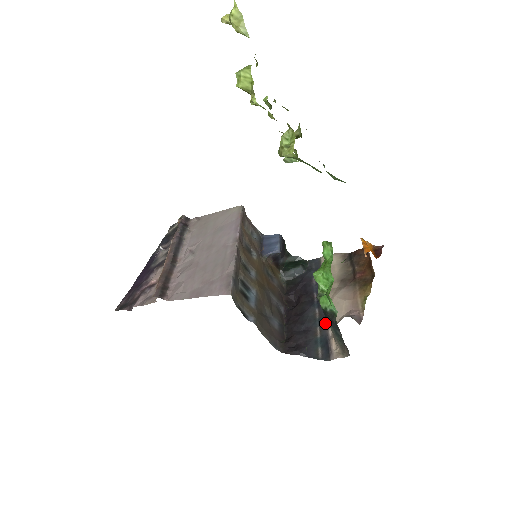
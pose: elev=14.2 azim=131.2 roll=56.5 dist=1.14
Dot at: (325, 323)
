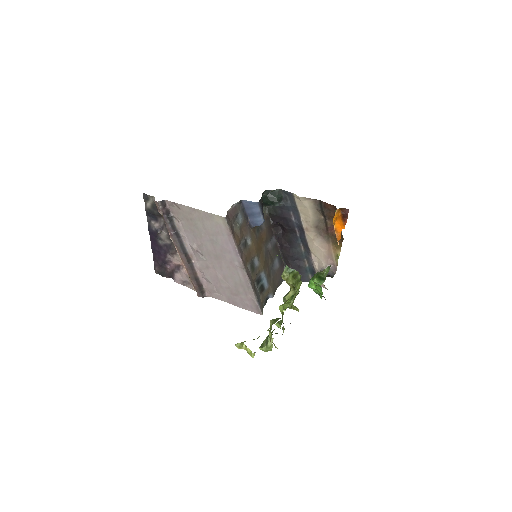
Dot at: (310, 258)
